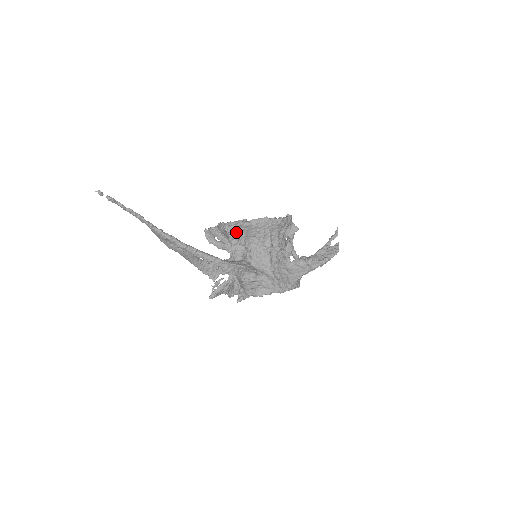
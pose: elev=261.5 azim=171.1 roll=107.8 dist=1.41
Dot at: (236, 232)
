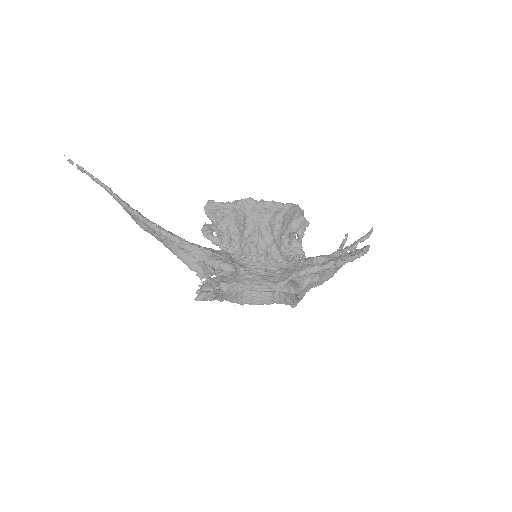
Dot at: (213, 214)
